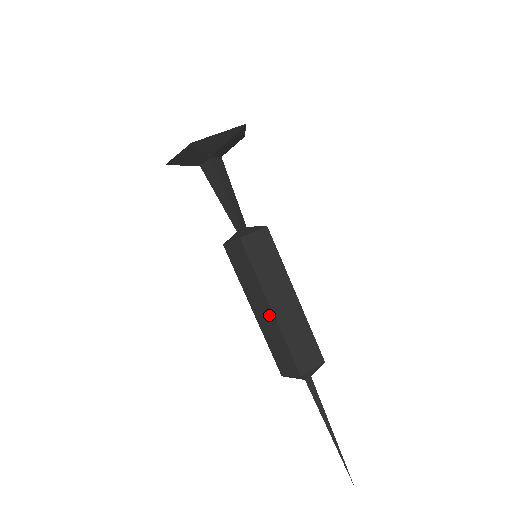
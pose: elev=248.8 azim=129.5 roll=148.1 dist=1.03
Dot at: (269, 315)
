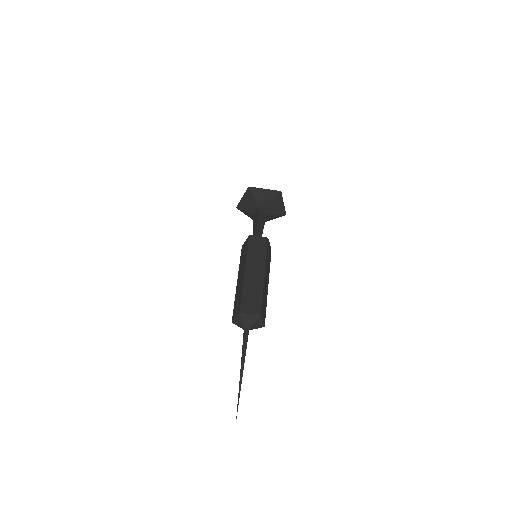
Dot at: (243, 277)
